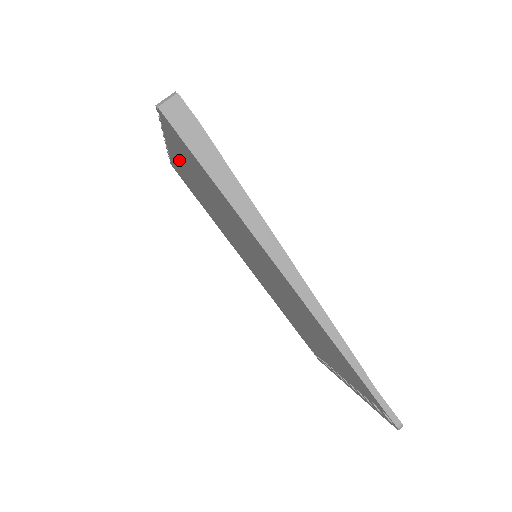
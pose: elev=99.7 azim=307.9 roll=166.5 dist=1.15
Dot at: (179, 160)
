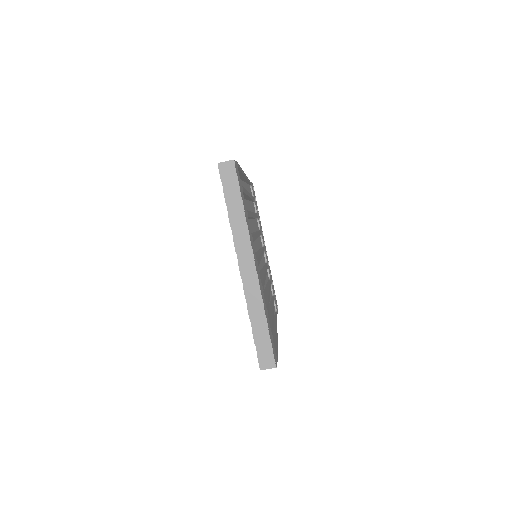
Dot at: occluded
